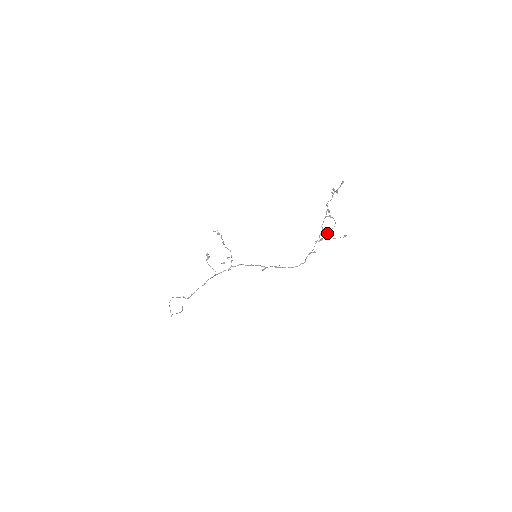
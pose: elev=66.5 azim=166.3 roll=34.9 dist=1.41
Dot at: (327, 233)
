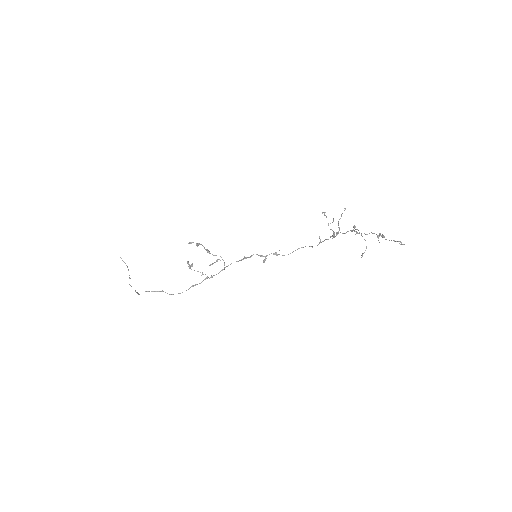
Dot at: occluded
